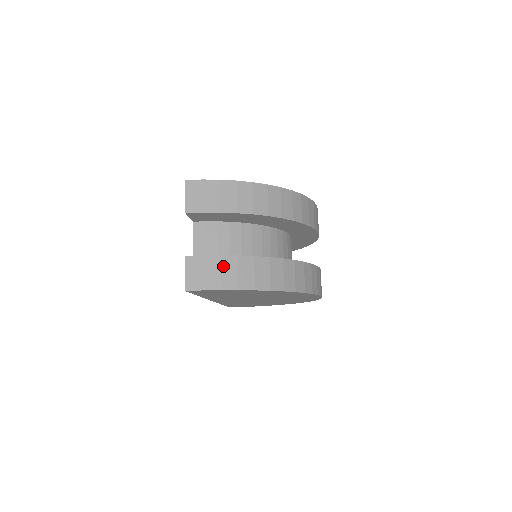
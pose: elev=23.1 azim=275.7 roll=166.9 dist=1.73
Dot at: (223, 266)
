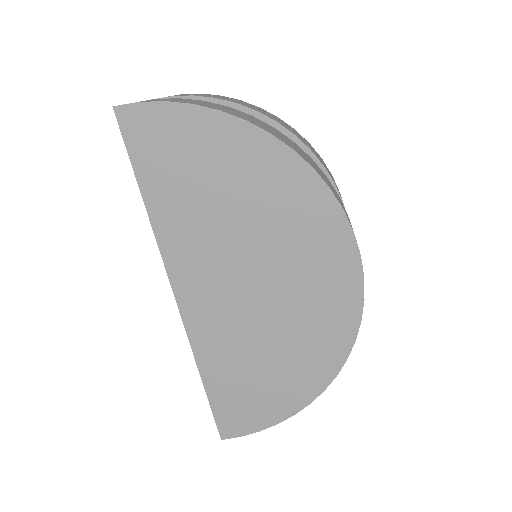
Dot at: (179, 99)
